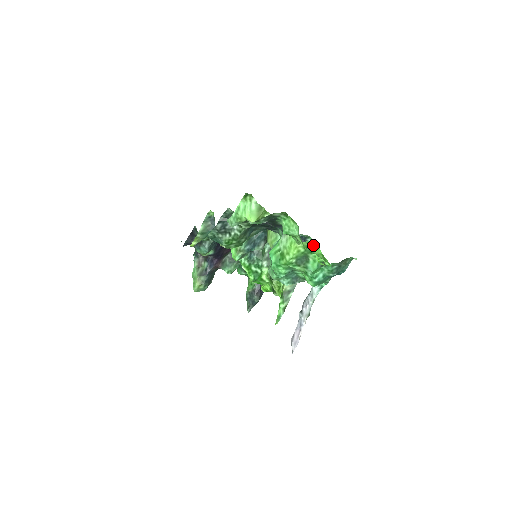
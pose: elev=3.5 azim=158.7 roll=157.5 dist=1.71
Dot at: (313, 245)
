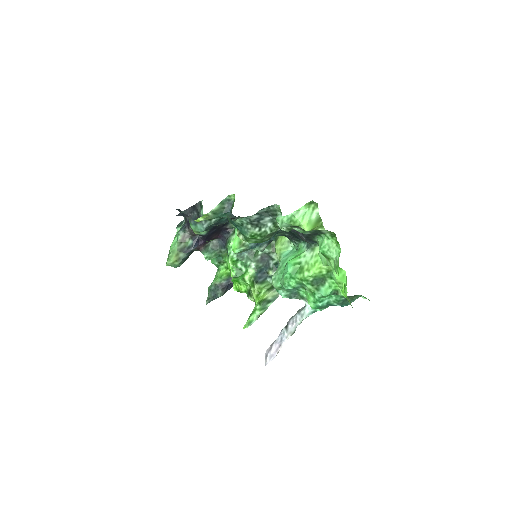
Dot at: (339, 272)
